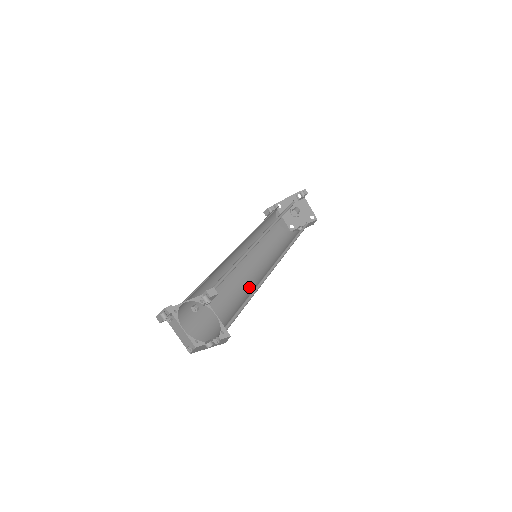
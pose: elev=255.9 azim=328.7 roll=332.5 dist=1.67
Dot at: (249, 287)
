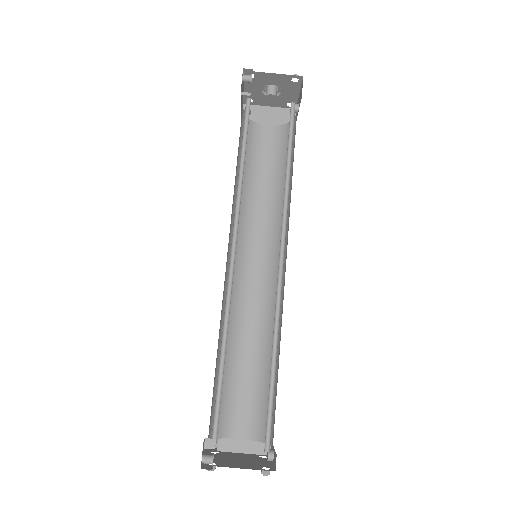
Dot at: occluded
